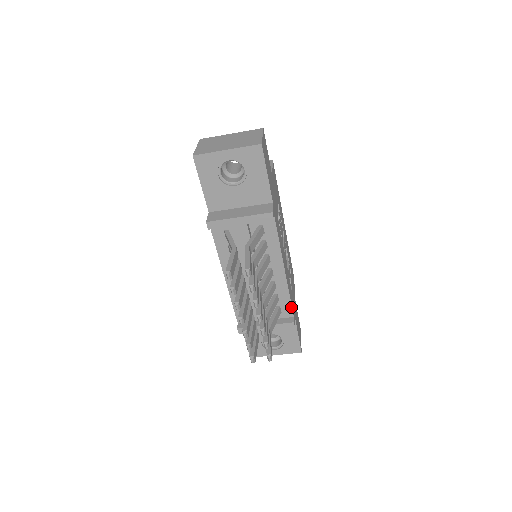
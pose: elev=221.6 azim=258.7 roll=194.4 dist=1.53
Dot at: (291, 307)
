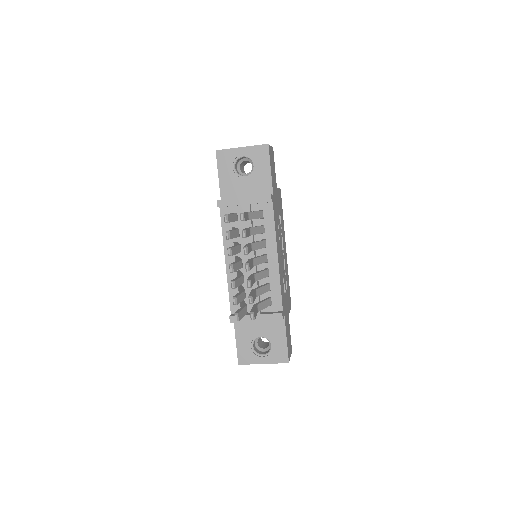
Dot at: (281, 299)
